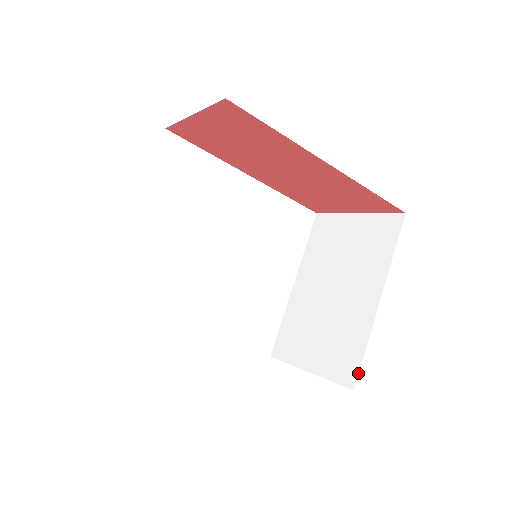
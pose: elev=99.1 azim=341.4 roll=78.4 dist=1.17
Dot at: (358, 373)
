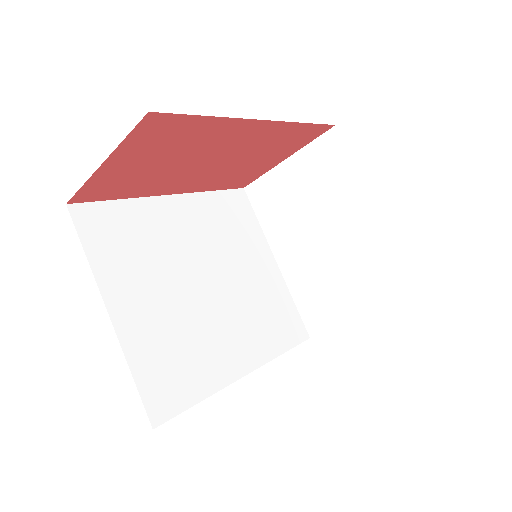
Dot at: (410, 282)
